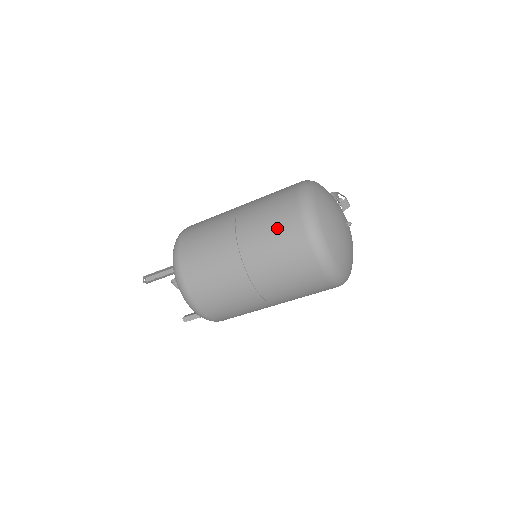
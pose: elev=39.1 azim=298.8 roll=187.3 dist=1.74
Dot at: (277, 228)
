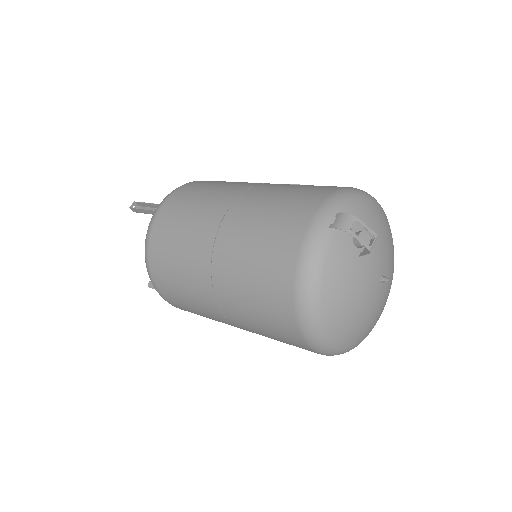
Dot at: occluded
